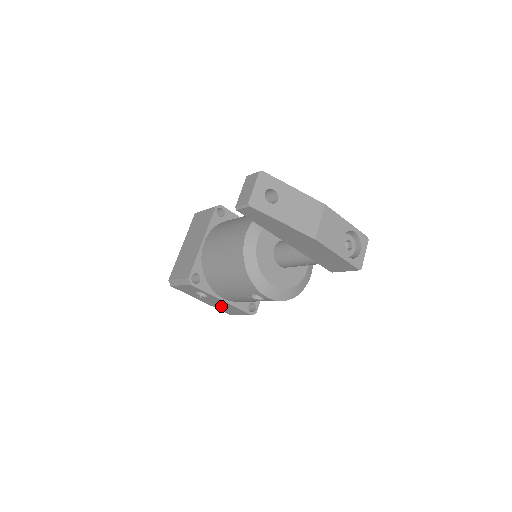
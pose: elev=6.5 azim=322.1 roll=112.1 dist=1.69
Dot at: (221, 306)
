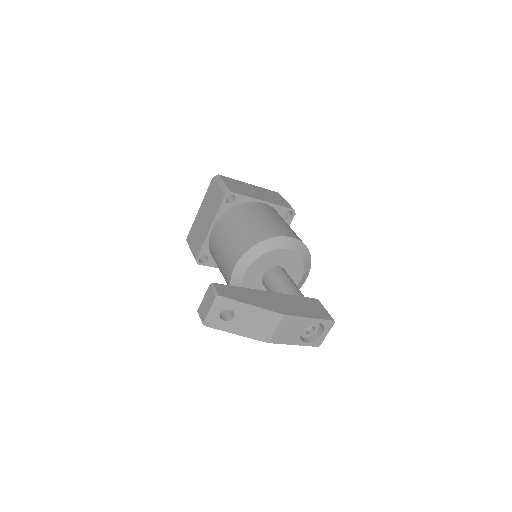
Dot at: occluded
